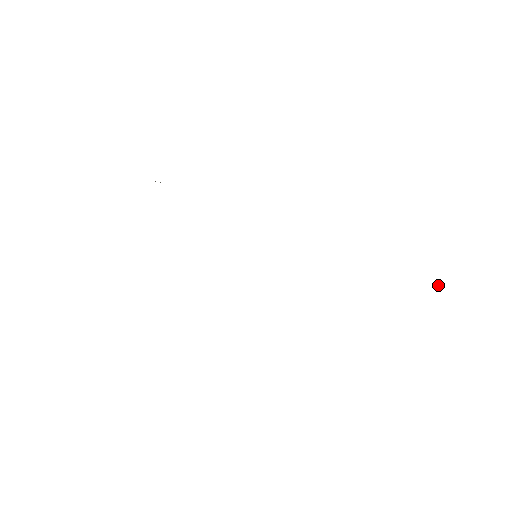
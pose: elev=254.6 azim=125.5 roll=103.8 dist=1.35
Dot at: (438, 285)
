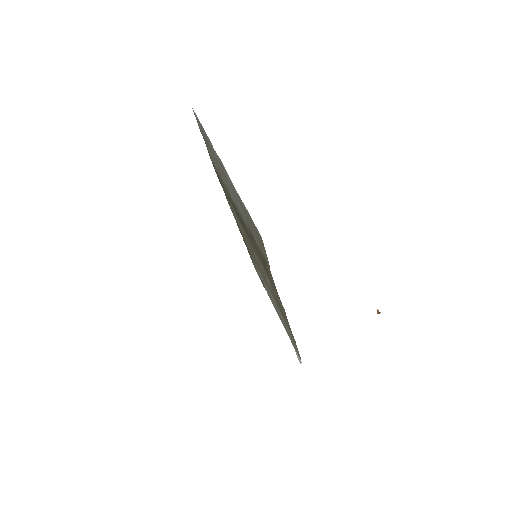
Dot at: occluded
